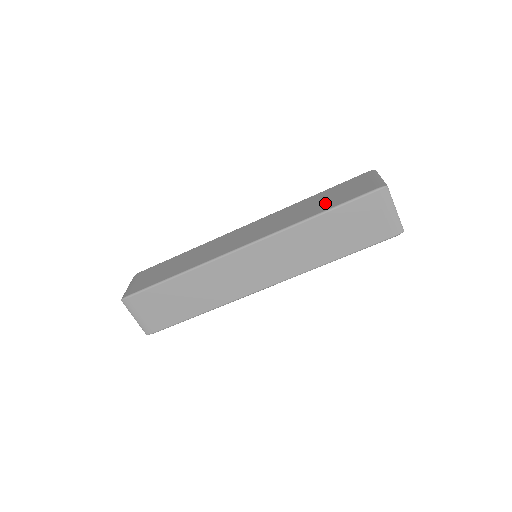
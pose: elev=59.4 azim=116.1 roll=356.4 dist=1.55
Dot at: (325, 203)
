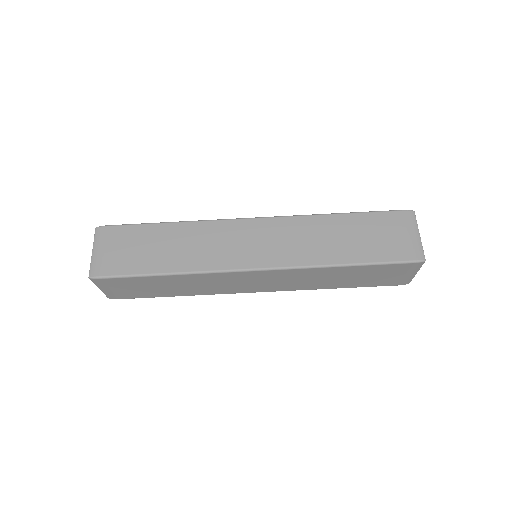
Dot at: occluded
